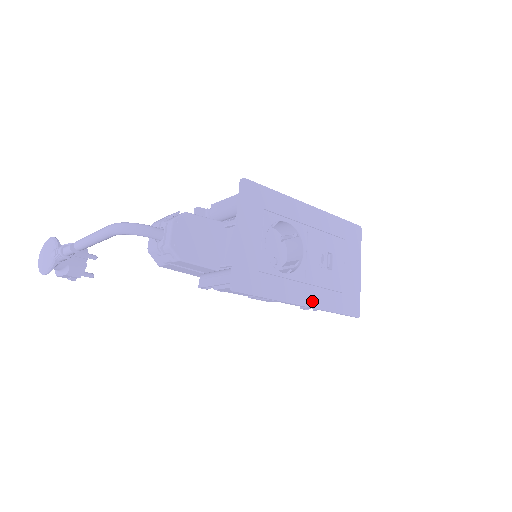
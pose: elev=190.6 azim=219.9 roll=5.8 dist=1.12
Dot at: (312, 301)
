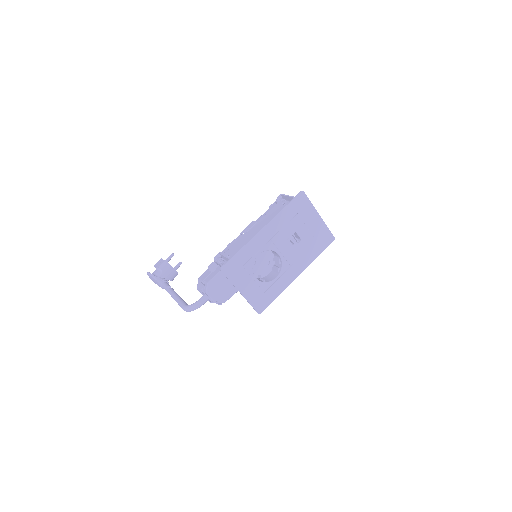
Dot at: (301, 268)
